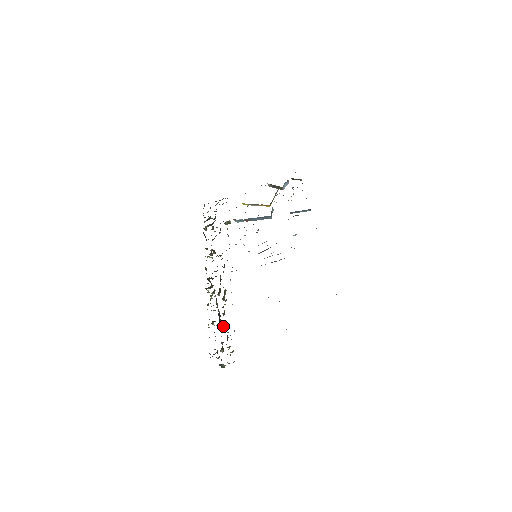
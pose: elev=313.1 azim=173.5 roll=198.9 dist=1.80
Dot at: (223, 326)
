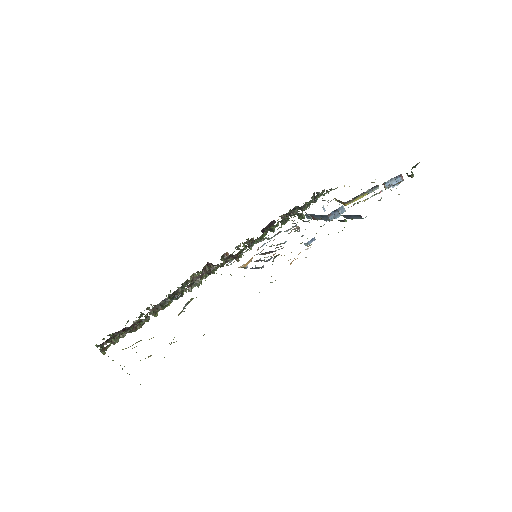
Dot at: occluded
